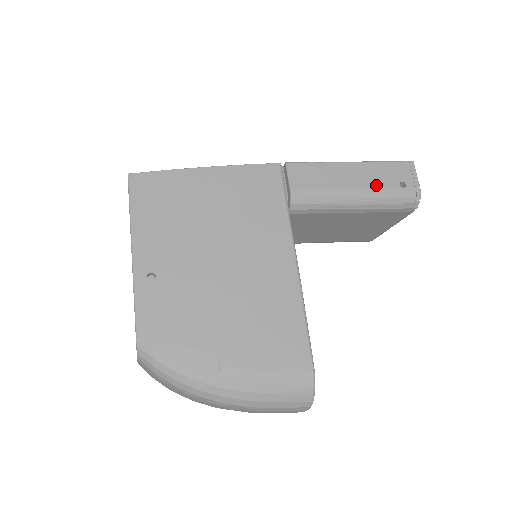
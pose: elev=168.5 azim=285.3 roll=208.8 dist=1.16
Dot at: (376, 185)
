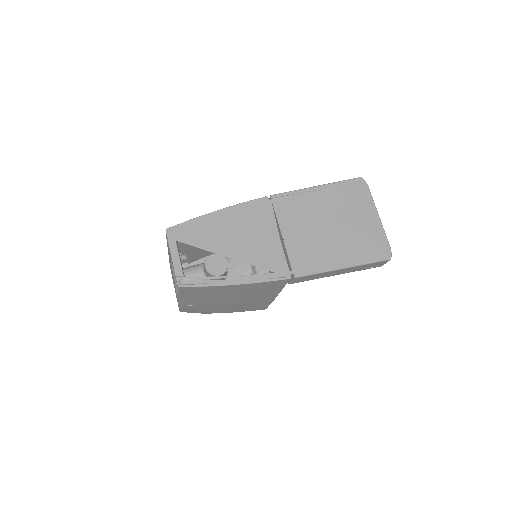
Dot at: occluded
